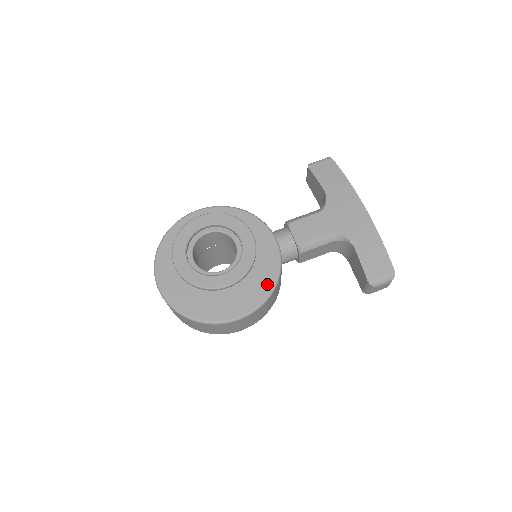
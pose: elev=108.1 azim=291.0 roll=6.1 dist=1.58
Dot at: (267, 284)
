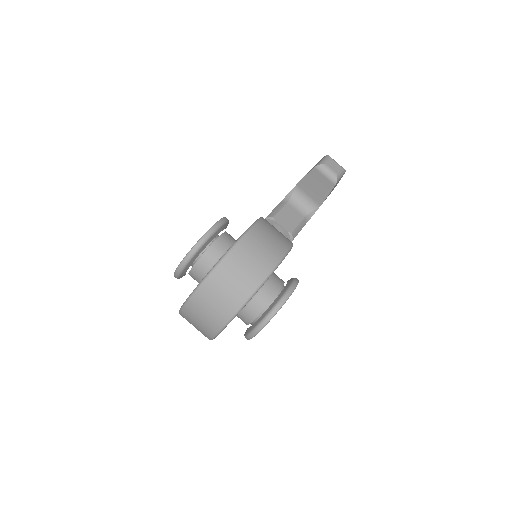
Dot at: occluded
